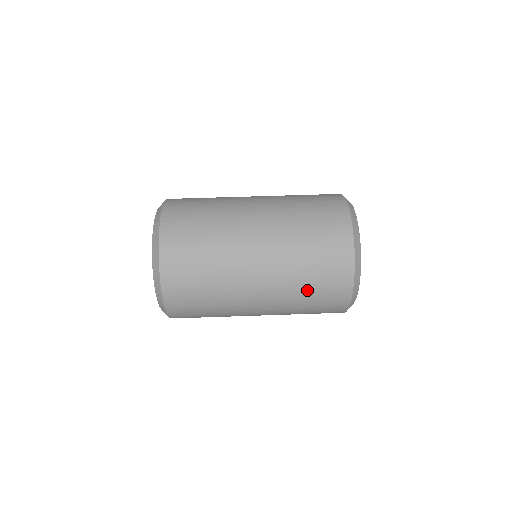
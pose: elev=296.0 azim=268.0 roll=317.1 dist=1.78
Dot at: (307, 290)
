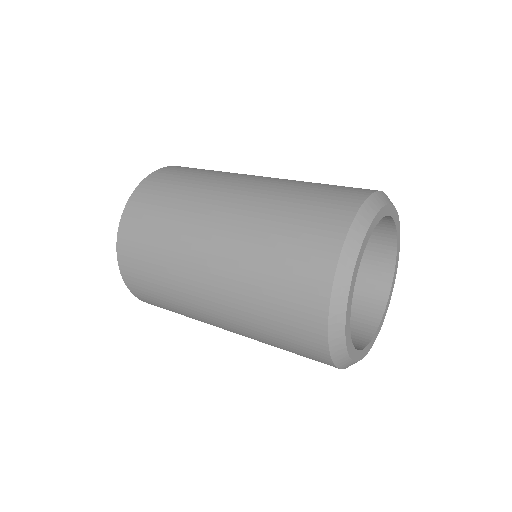
Dot at: (286, 215)
